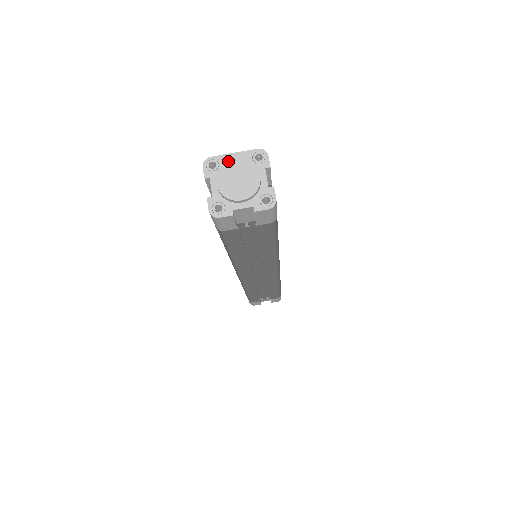
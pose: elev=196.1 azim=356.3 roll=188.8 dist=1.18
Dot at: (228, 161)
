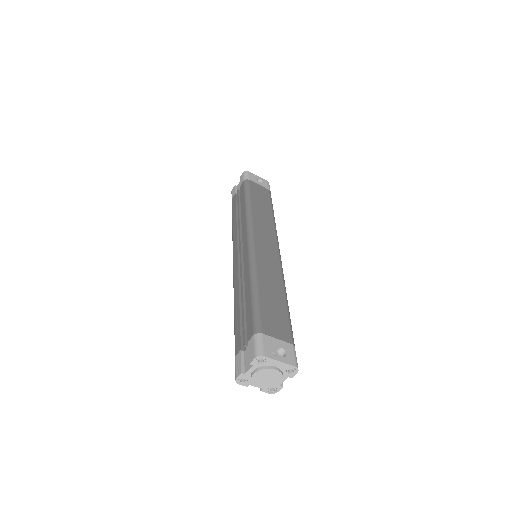
Dot at: (272, 364)
